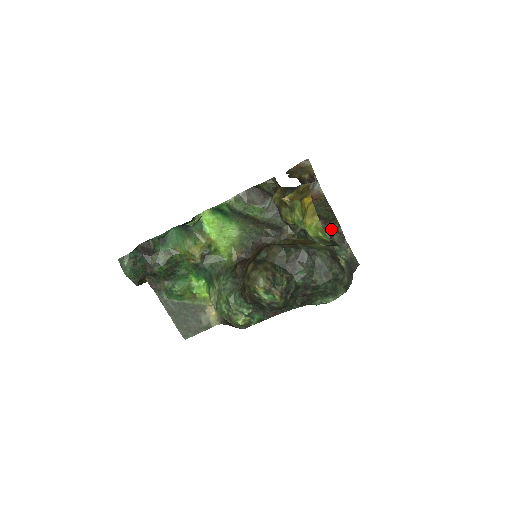
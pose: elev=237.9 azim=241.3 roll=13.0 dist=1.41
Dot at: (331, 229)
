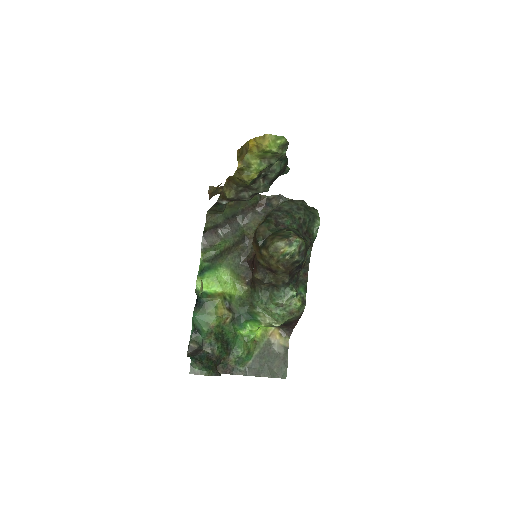
Dot at: (266, 204)
